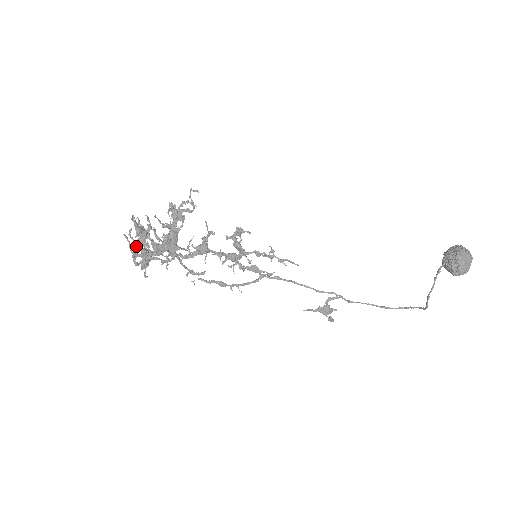
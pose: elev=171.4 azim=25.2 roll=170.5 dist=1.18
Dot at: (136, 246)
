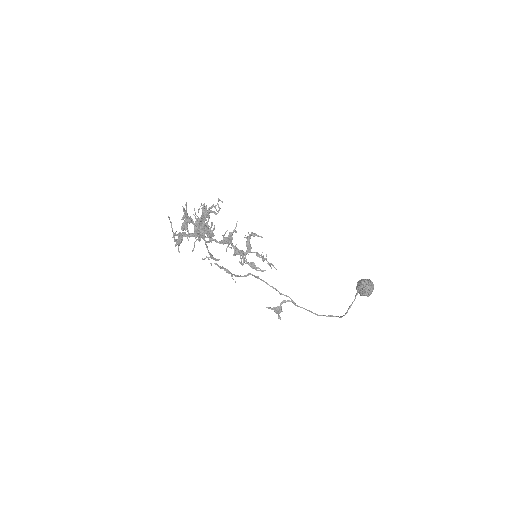
Dot at: (187, 225)
